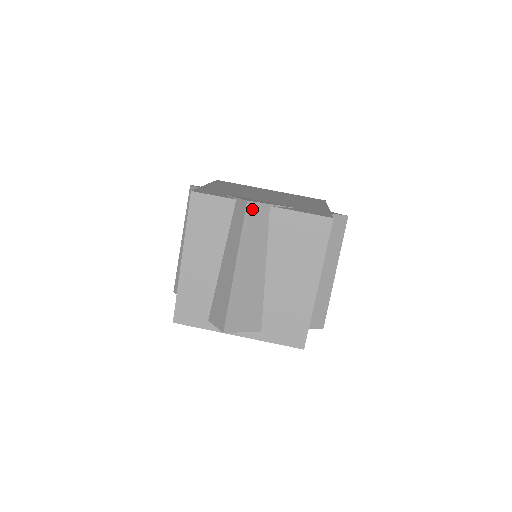
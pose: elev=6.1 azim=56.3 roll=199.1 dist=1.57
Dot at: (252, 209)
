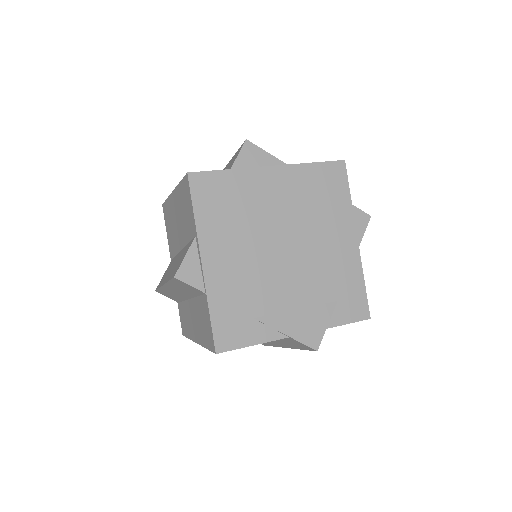
Dot at: occluded
